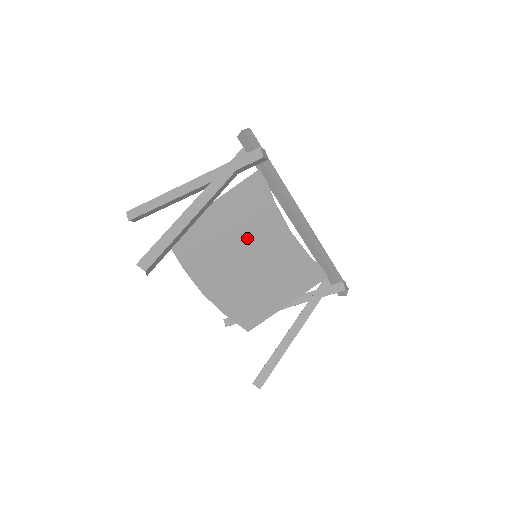
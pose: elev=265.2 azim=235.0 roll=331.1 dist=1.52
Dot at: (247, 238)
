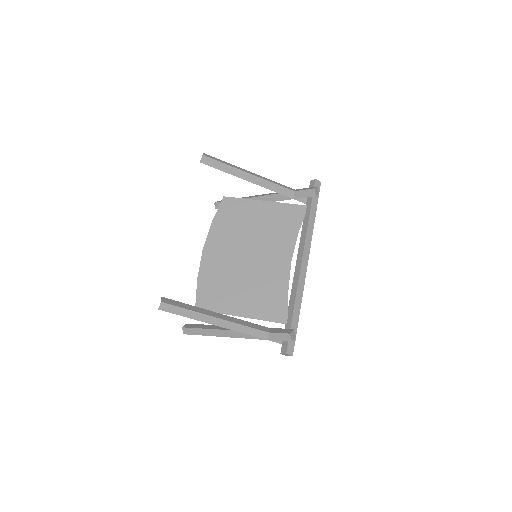
Dot at: (262, 239)
